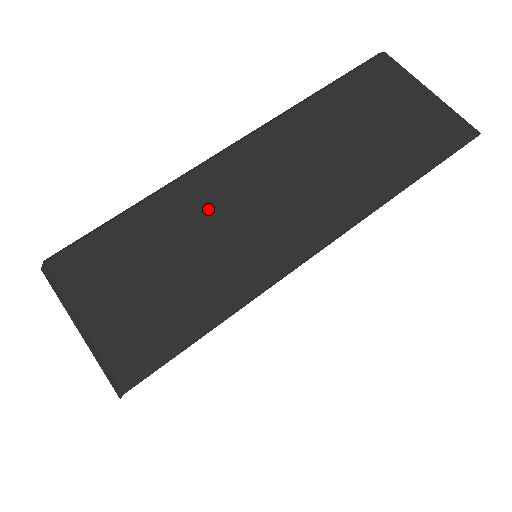
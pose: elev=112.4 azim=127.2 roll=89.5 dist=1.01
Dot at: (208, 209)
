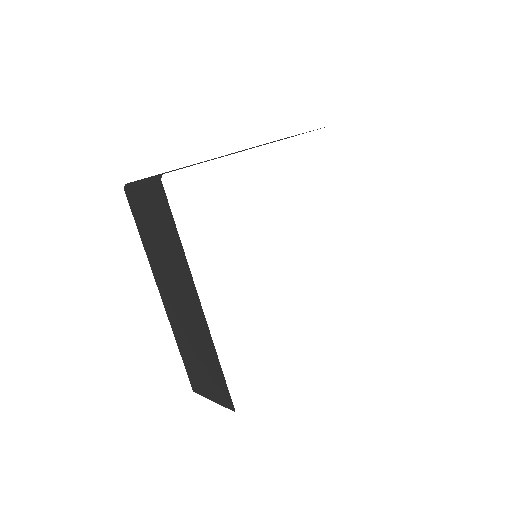
Dot at: occluded
